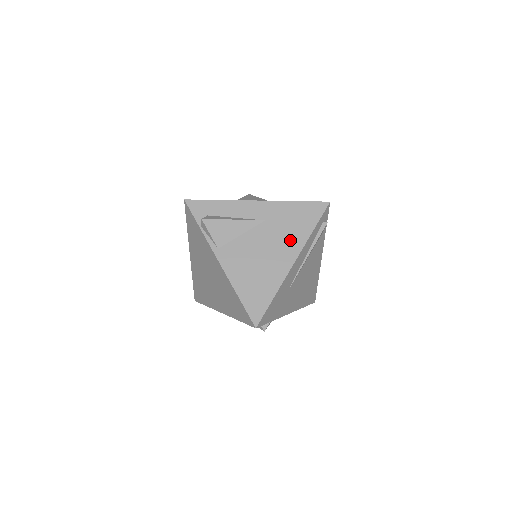
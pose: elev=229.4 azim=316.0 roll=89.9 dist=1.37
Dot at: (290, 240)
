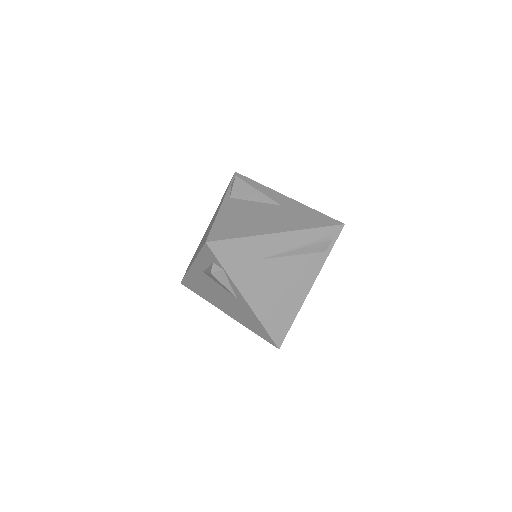
Dot at: (290, 222)
